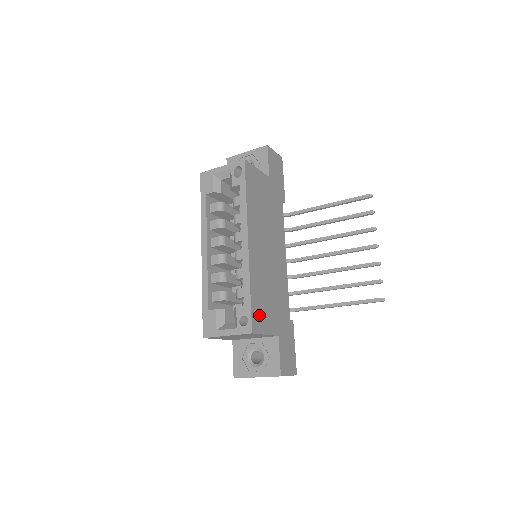
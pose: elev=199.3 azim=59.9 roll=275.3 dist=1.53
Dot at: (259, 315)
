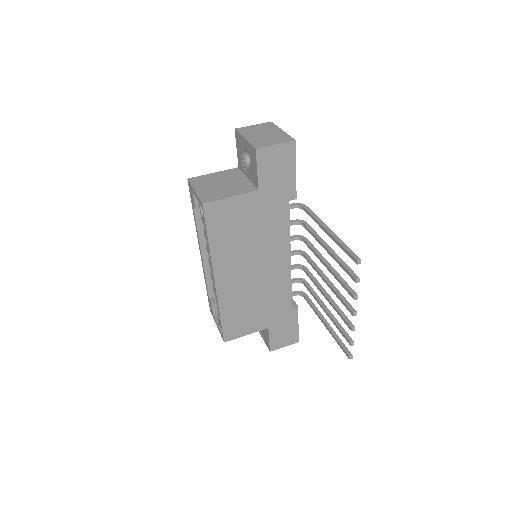
Dot at: (235, 327)
